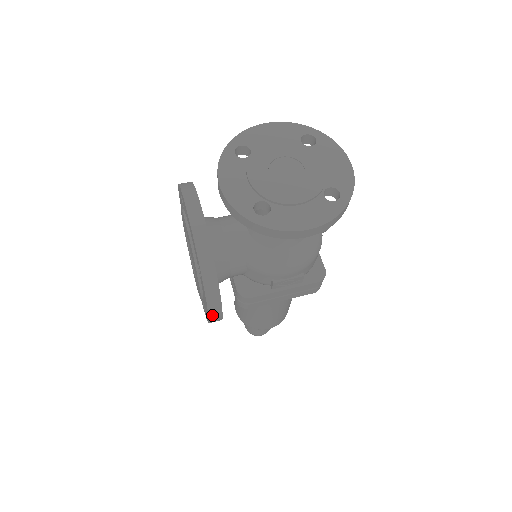
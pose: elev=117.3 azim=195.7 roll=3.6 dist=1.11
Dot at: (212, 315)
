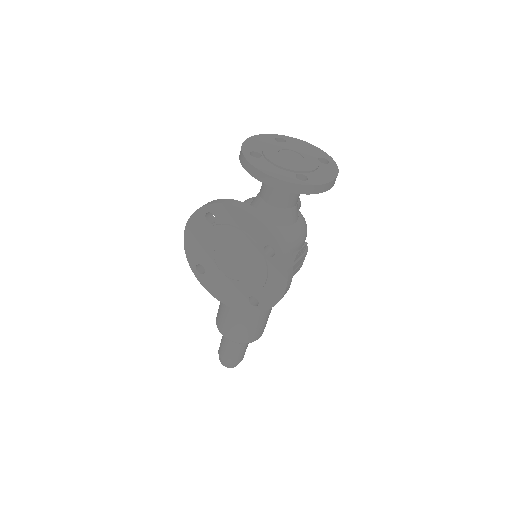
Dot at: (287, 286)
